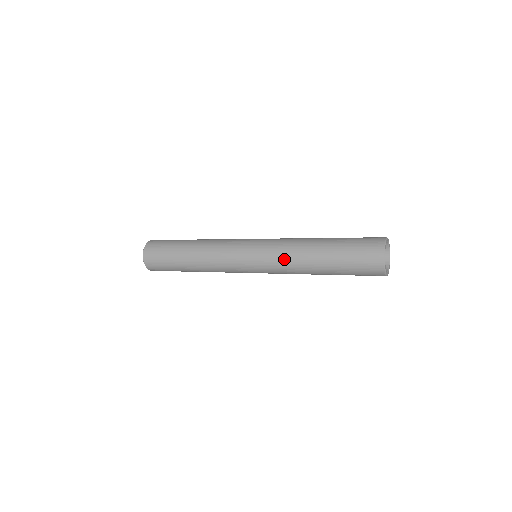
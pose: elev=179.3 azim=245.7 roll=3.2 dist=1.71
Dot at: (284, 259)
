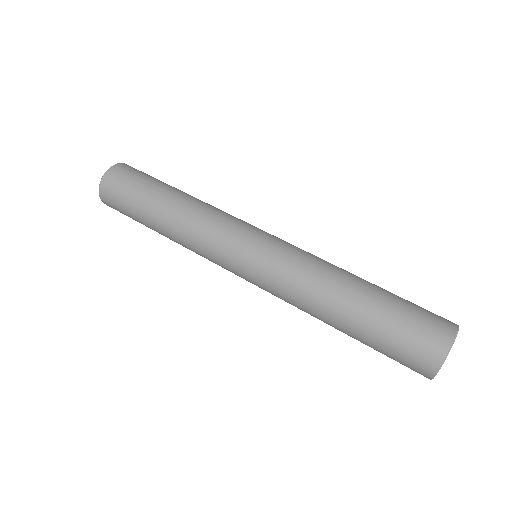
Dot at: (296, 281)
